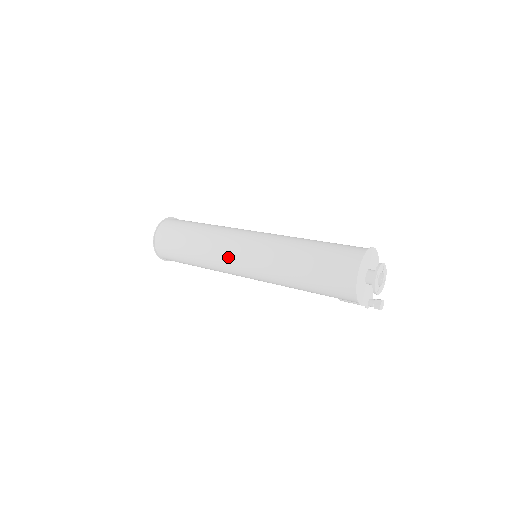
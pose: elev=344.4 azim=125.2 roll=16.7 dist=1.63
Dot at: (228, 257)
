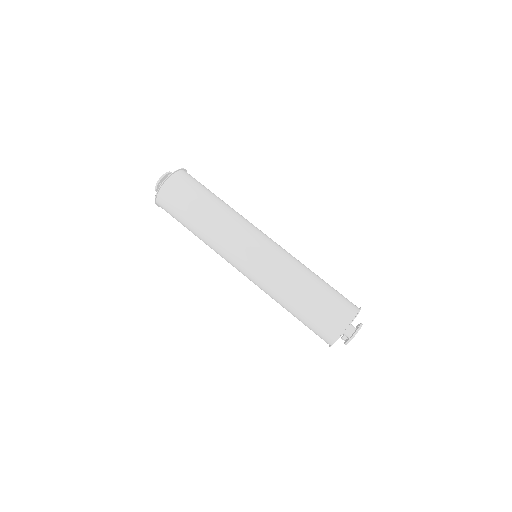
Dot at: (230, 259)
